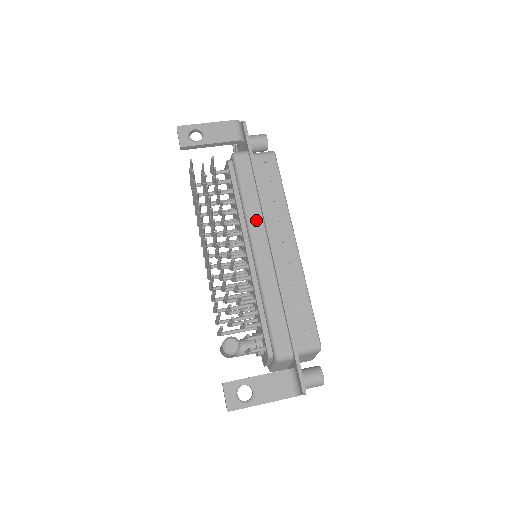
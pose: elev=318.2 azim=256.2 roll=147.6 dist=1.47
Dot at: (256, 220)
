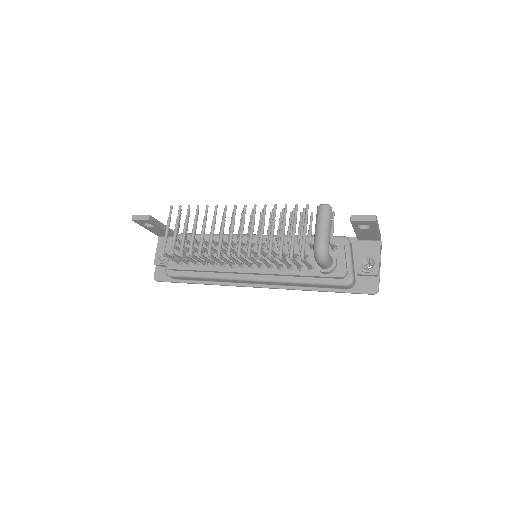
Dot at: occluded
